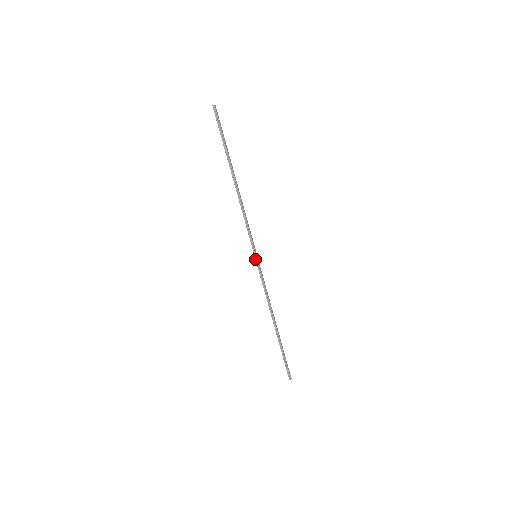
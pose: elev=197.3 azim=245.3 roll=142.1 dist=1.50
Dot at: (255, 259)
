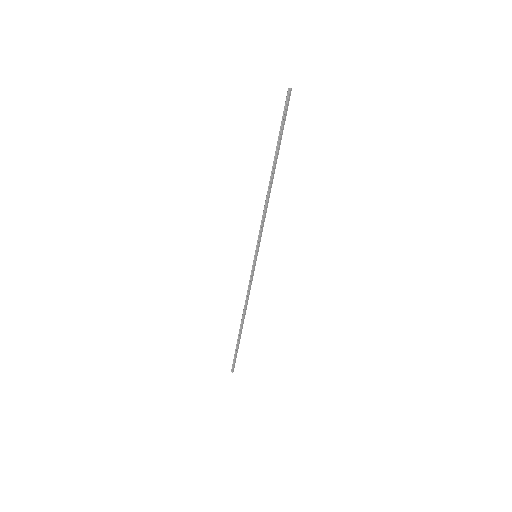
Dot at: (254, 258)
